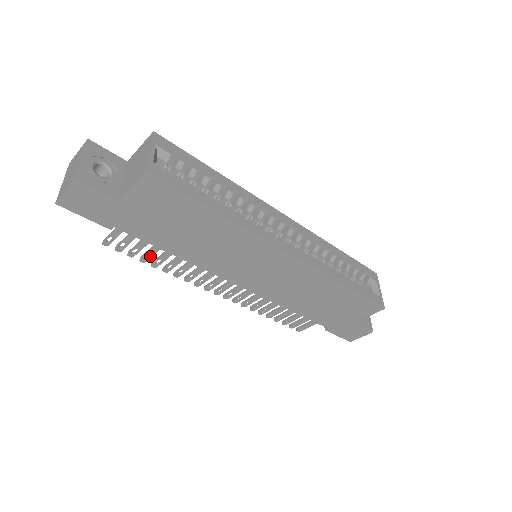
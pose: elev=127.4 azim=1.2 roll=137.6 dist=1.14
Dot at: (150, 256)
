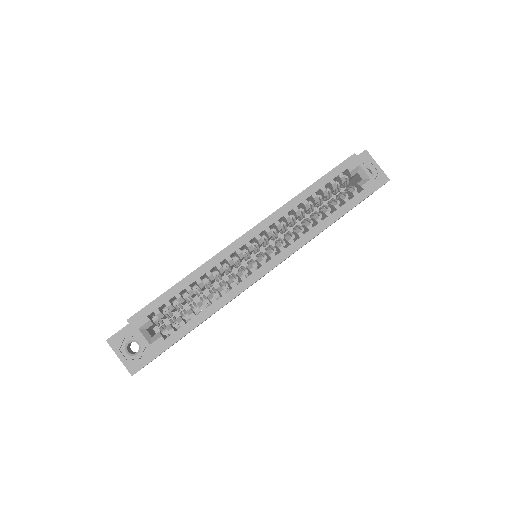
Dot at: occluded
